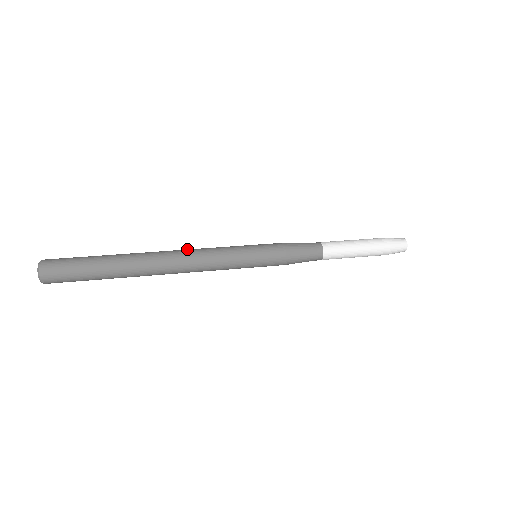
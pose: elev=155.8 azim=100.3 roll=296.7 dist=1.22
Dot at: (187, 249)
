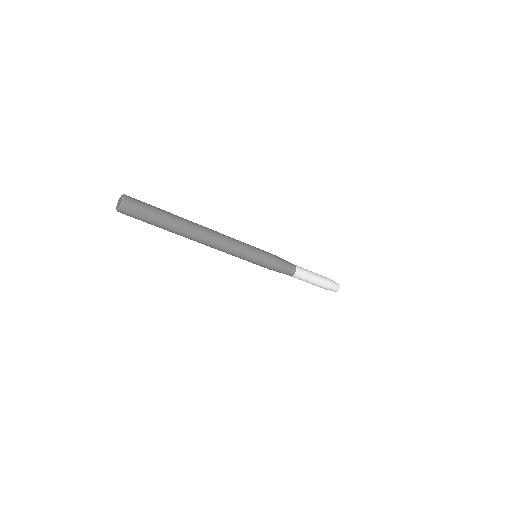
Dot at: occluded
